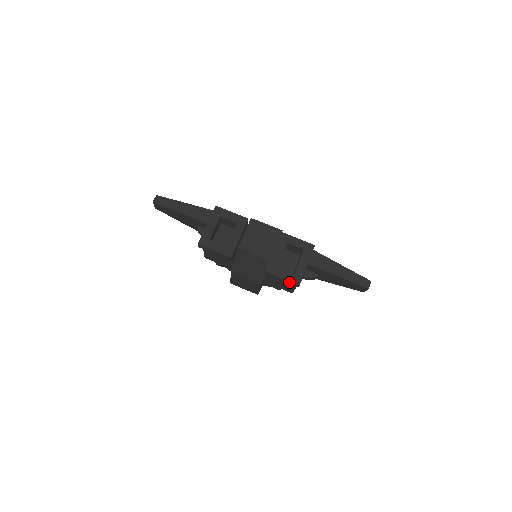
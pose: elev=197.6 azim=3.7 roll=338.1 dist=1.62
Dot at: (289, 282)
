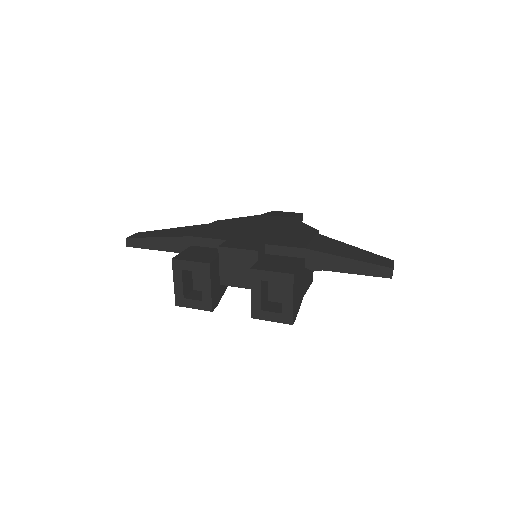
Dot at: (281, 321)
